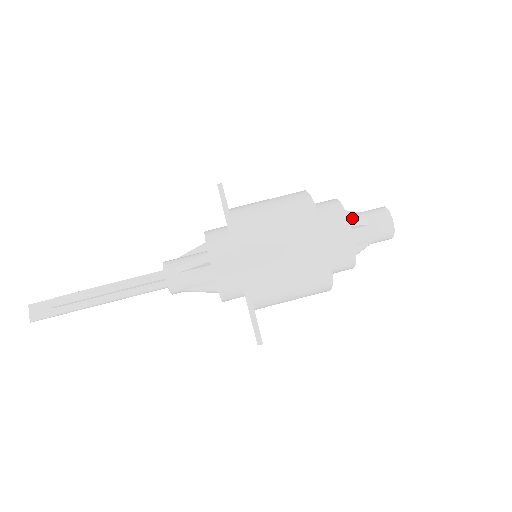
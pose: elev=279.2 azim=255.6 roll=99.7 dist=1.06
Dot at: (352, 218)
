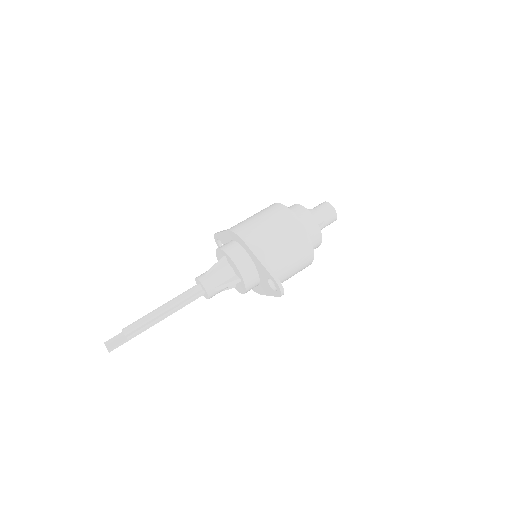
Dot at: occluded
